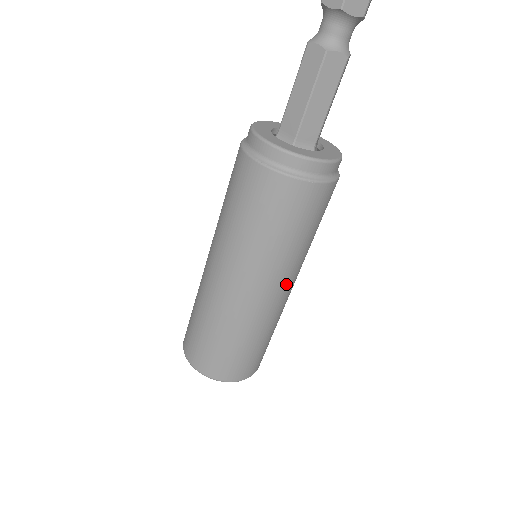
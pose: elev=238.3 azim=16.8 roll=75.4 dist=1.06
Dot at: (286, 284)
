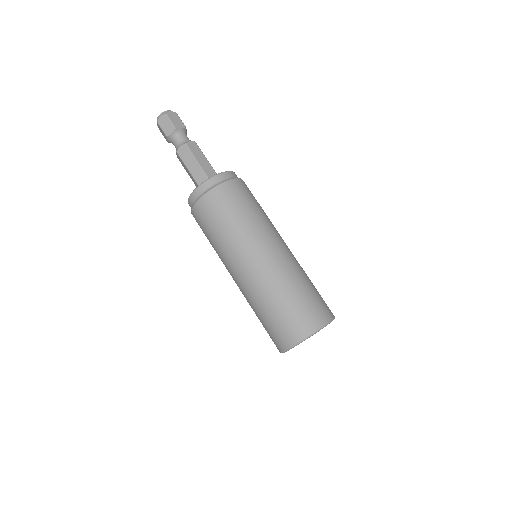
Dot at: (280, 239)
